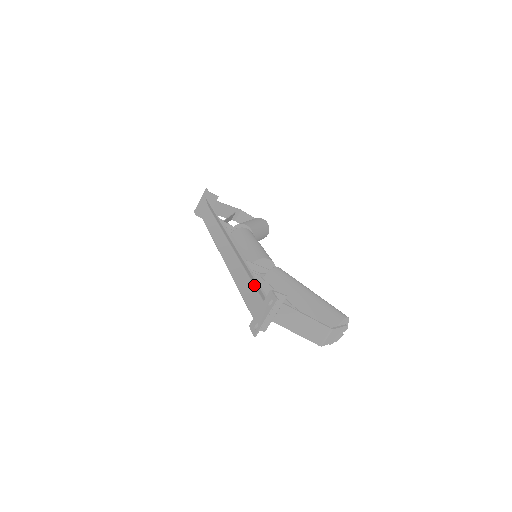
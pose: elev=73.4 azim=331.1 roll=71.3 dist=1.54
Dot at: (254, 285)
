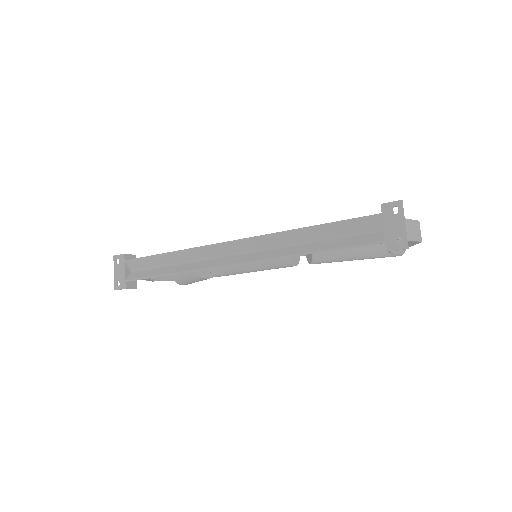
Dot at: (333, 237)
